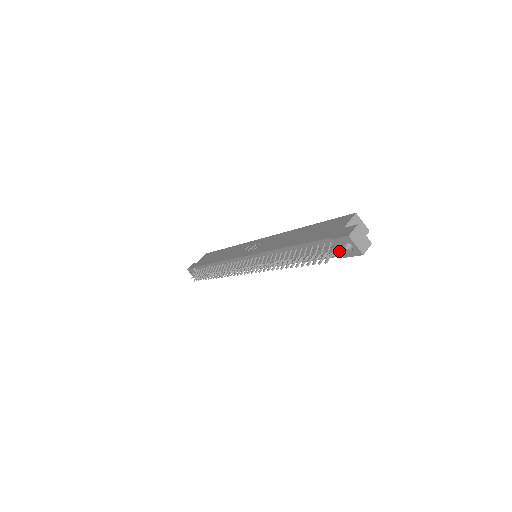
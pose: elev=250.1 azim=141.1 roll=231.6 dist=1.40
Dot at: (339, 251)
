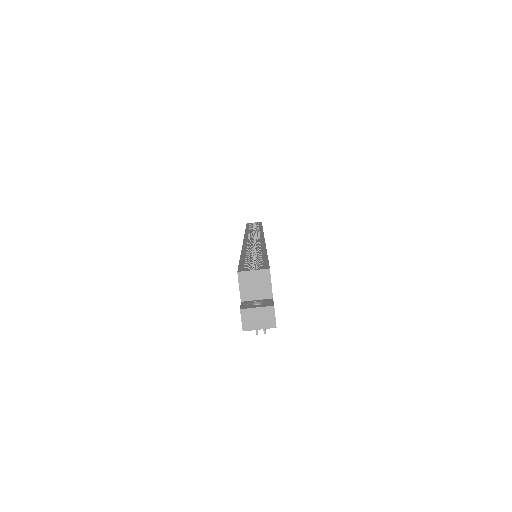
Dot at: occluded
